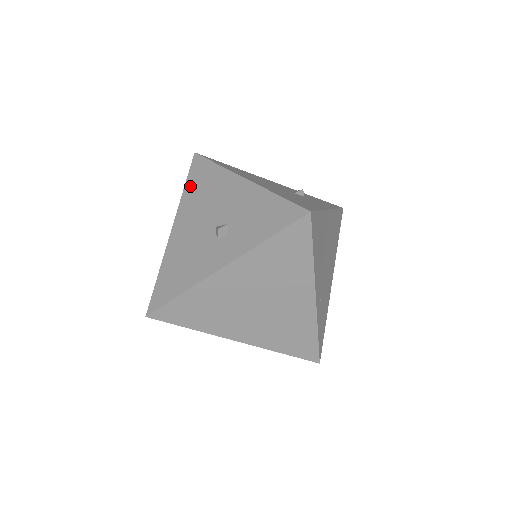
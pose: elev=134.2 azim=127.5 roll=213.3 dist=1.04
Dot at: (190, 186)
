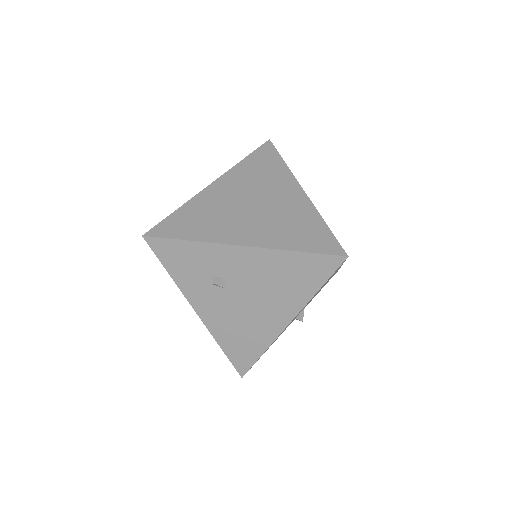
Dot at: occluded
